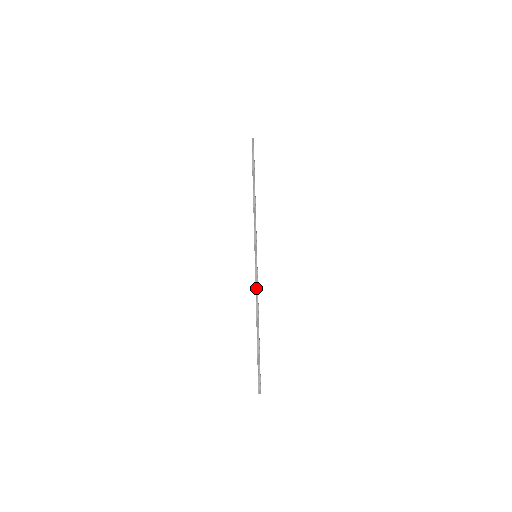
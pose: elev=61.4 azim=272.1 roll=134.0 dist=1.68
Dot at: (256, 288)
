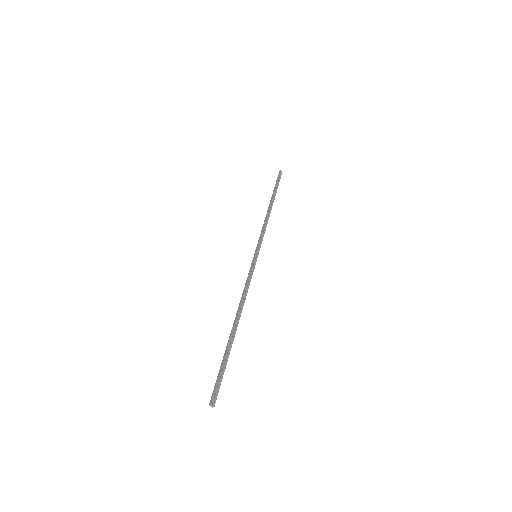
Dot at: (248, 283)
